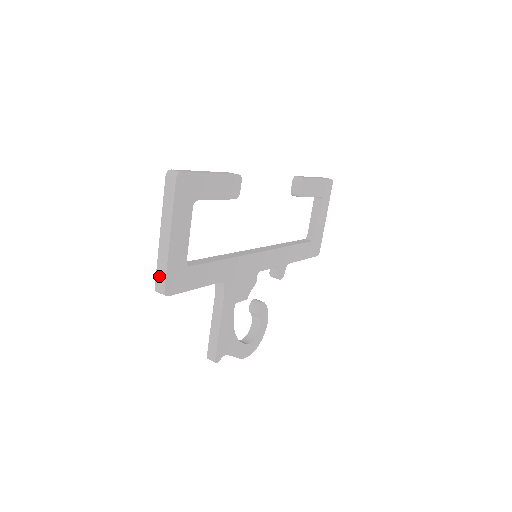
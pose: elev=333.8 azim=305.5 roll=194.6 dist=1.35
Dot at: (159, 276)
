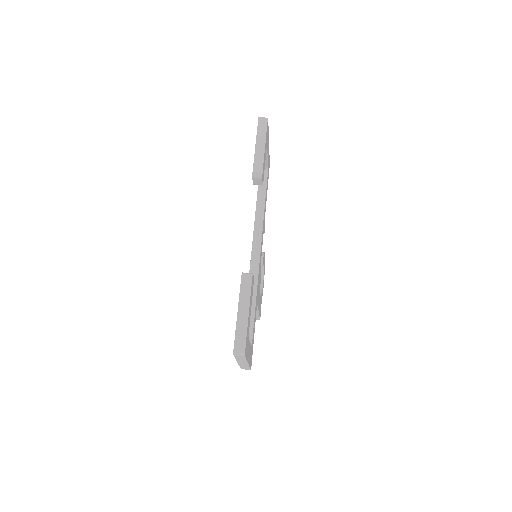
Dot at: (244, 368)
